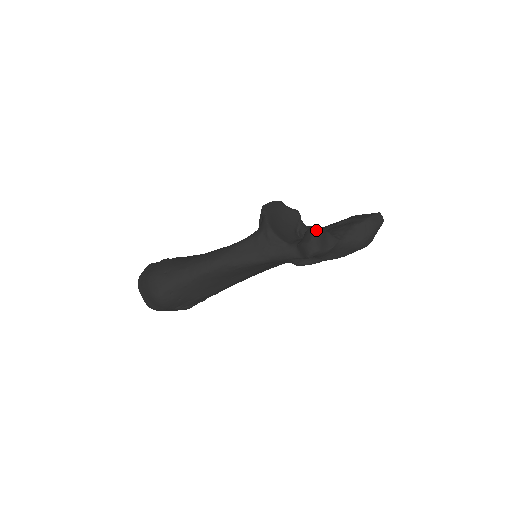
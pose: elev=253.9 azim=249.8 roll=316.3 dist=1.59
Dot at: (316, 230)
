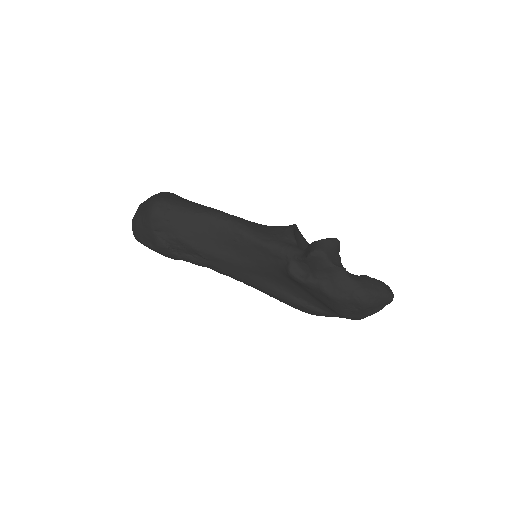
Dot at: (335, 238)
